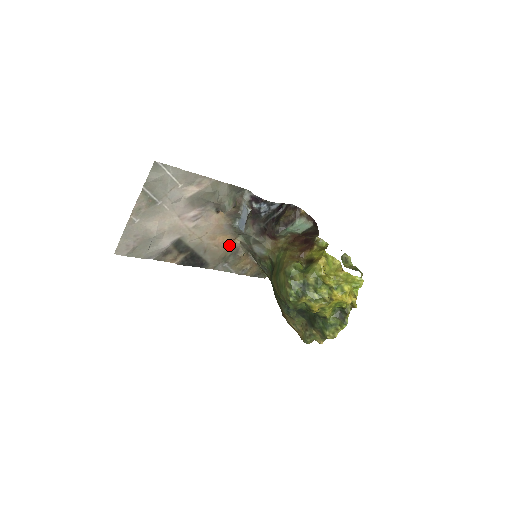
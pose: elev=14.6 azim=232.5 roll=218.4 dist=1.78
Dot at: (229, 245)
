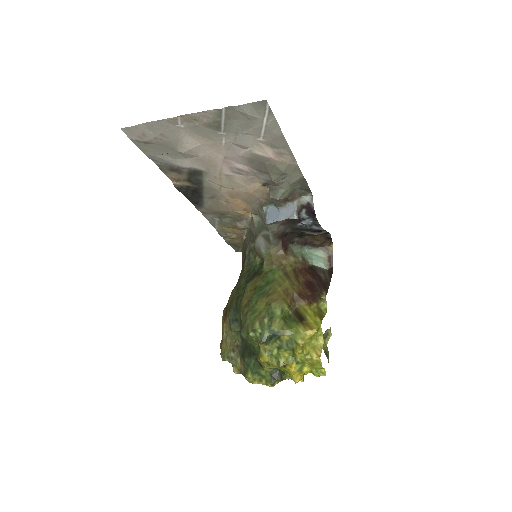
Dot at: (239, 211)
